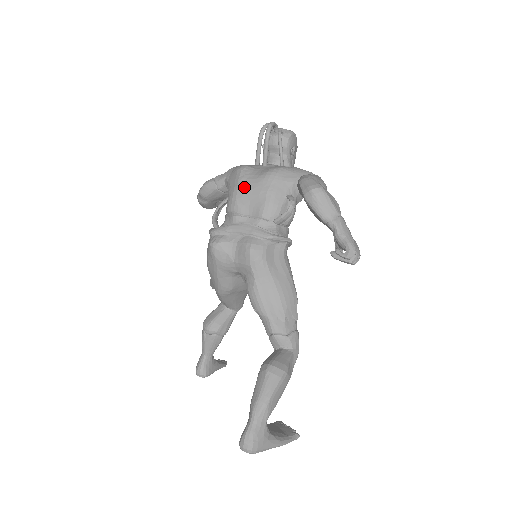
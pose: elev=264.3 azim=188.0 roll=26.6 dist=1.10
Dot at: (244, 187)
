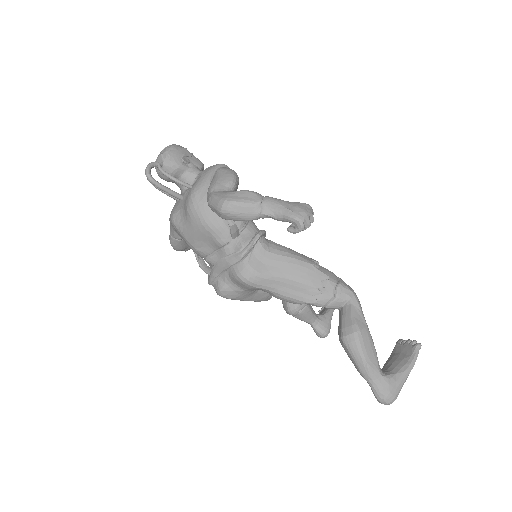
Dot at: (188, 236)
